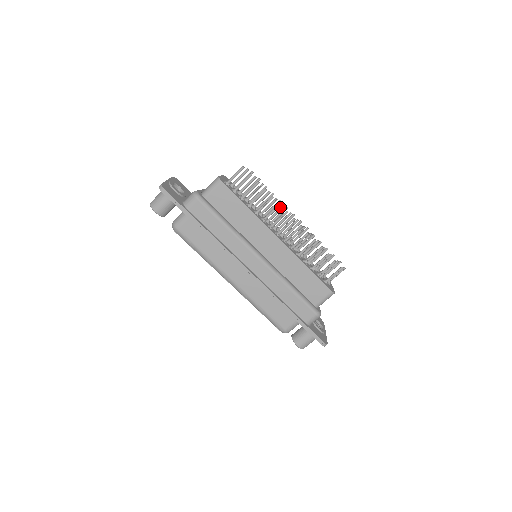
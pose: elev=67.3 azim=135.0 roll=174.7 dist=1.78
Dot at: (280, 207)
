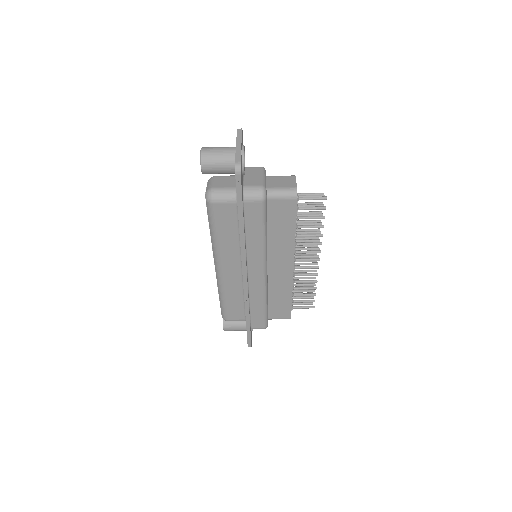
Dot at: (316, 239)
